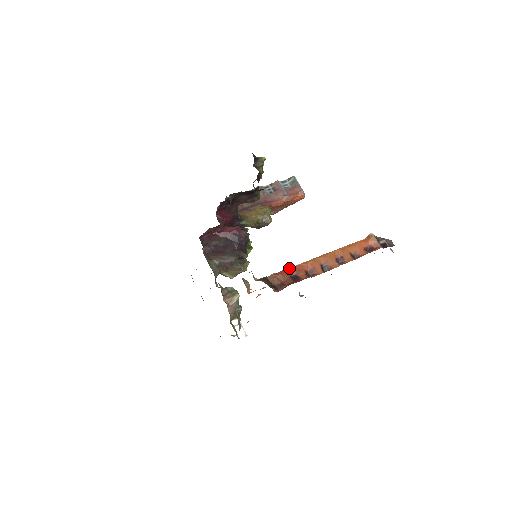
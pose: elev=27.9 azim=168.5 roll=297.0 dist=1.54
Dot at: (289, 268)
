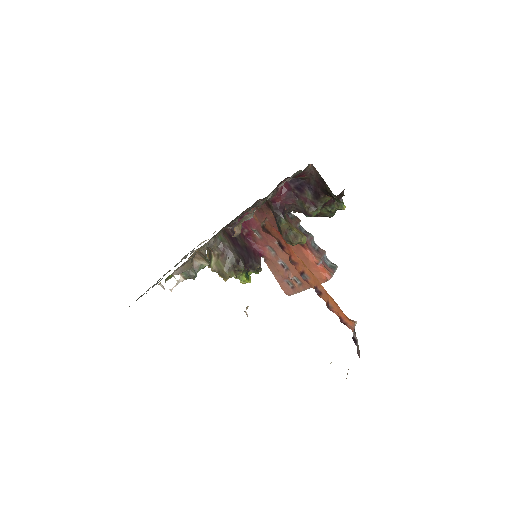
Dot at: occluded
